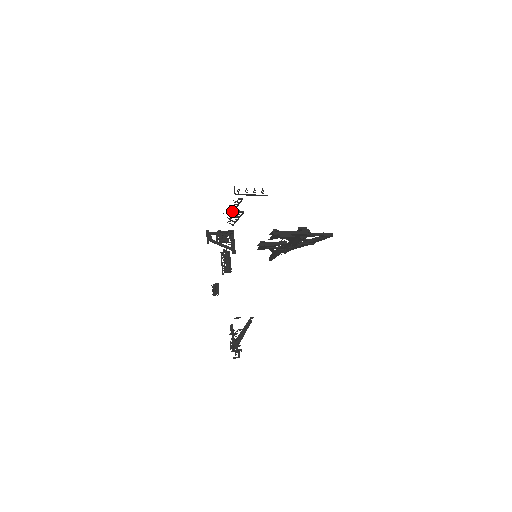
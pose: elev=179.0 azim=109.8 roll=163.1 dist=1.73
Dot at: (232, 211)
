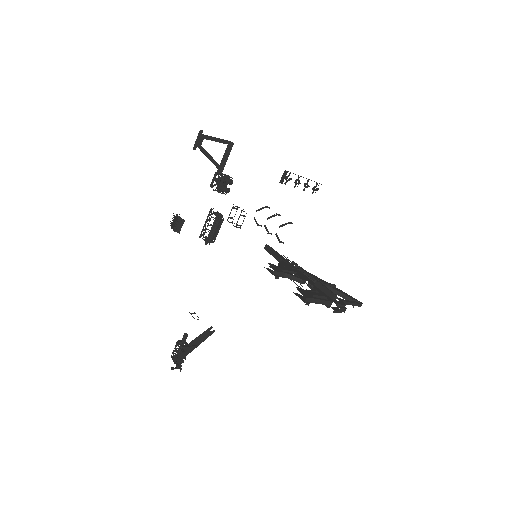
Dot at: occluded
